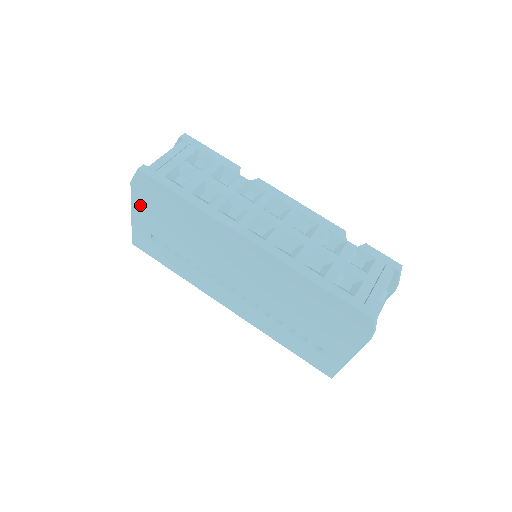
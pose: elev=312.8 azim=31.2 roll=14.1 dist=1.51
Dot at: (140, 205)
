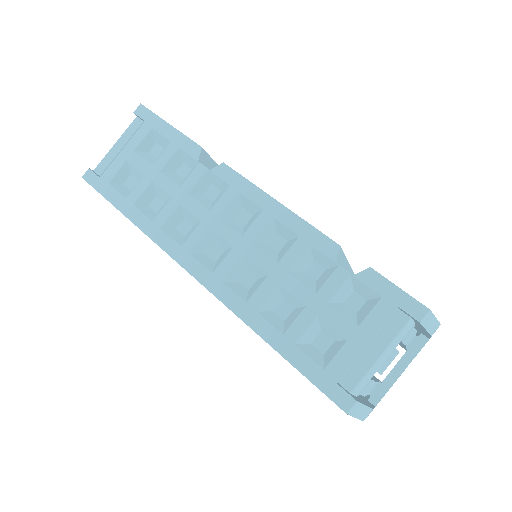
Dot at: occluded
